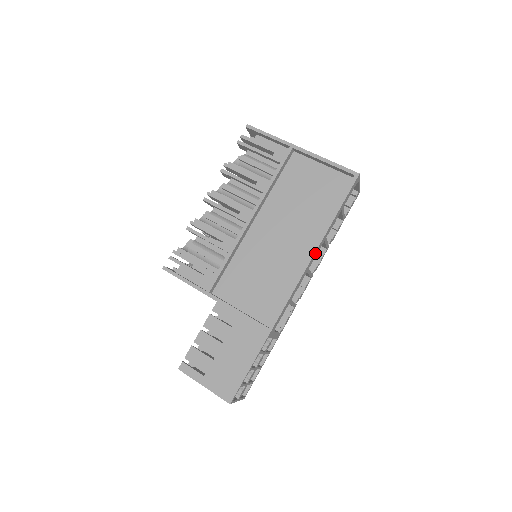
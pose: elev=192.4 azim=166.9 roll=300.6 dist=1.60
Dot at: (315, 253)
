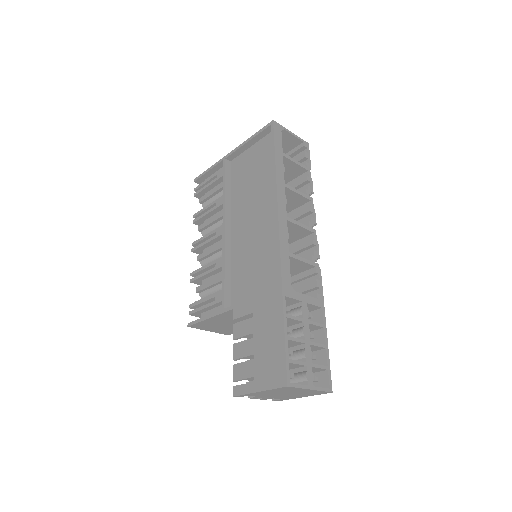
Dot at: (279, 199)
